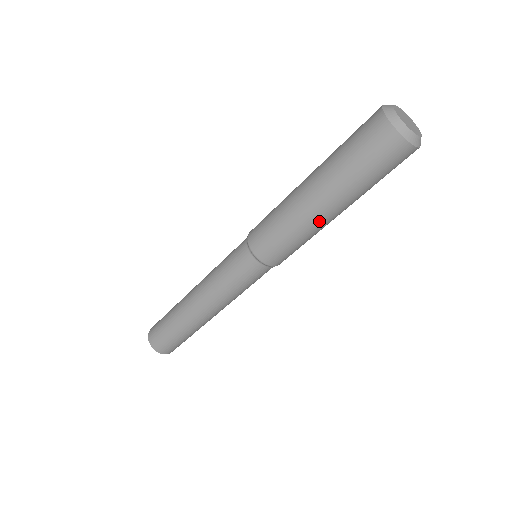
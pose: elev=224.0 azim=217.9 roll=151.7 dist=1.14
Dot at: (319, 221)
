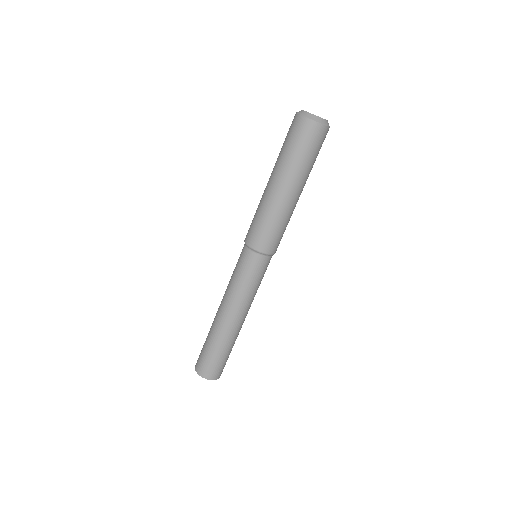
Dot at: (278, 199)
